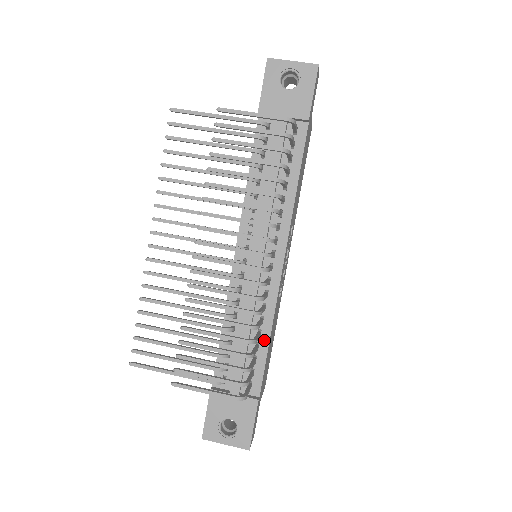
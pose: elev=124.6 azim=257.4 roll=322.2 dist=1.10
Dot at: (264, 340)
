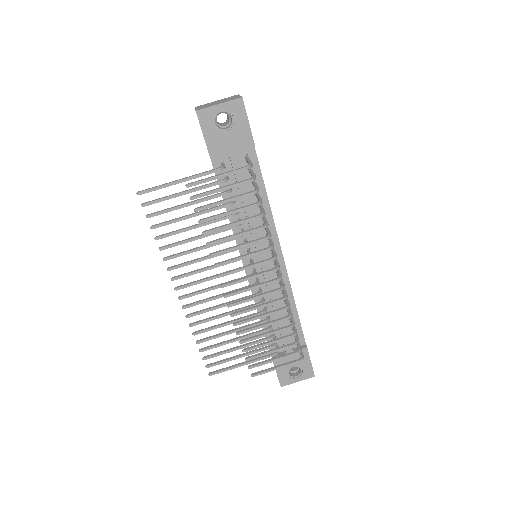
Dot at: (293, 311)
